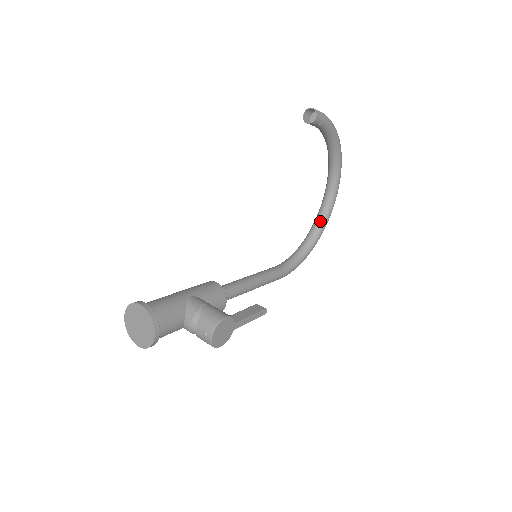
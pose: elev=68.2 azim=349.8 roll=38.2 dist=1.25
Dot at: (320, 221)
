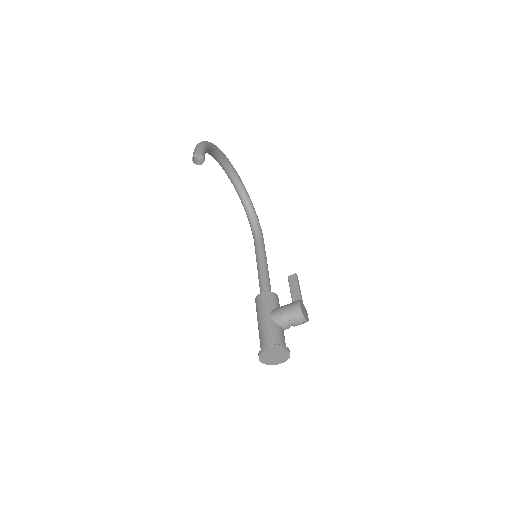
Dot at: (241, 190)
